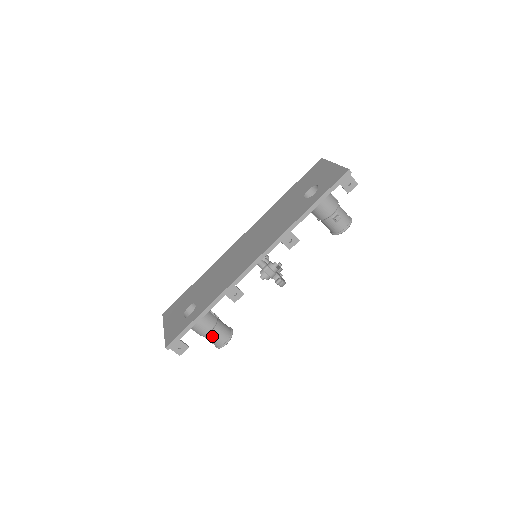
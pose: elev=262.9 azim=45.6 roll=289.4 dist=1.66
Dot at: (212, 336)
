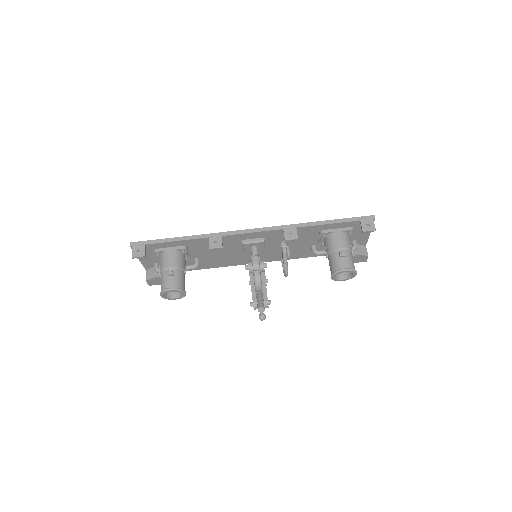
Dot at: (168, 271)
